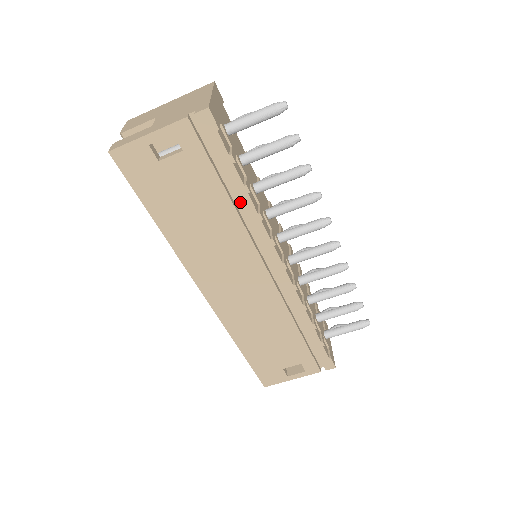
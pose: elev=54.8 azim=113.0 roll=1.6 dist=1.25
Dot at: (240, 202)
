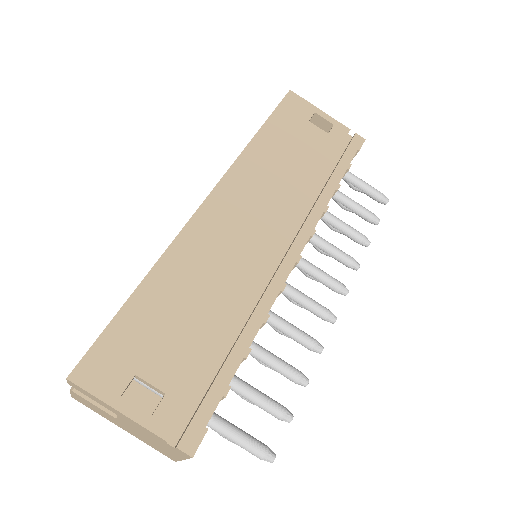
Dot at: (325, 187)
